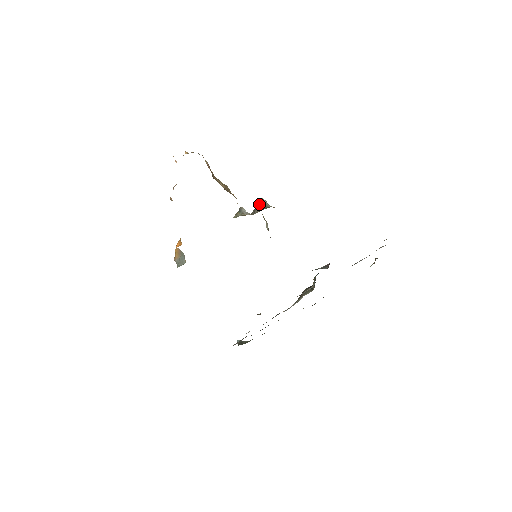
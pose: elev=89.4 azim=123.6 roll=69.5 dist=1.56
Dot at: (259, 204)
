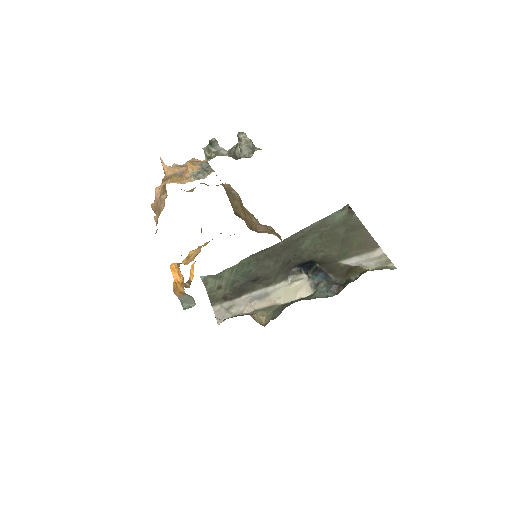
Dot at: (245, 151)
